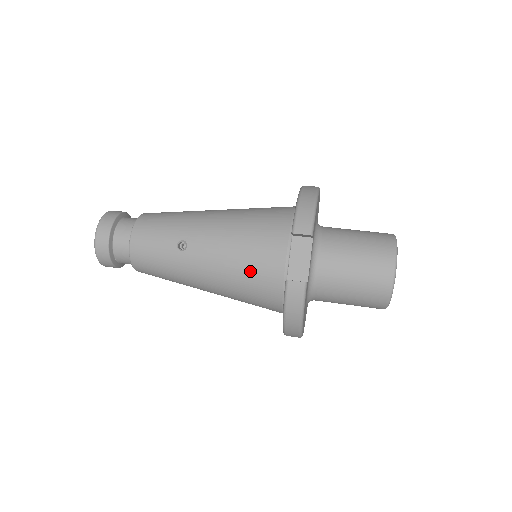
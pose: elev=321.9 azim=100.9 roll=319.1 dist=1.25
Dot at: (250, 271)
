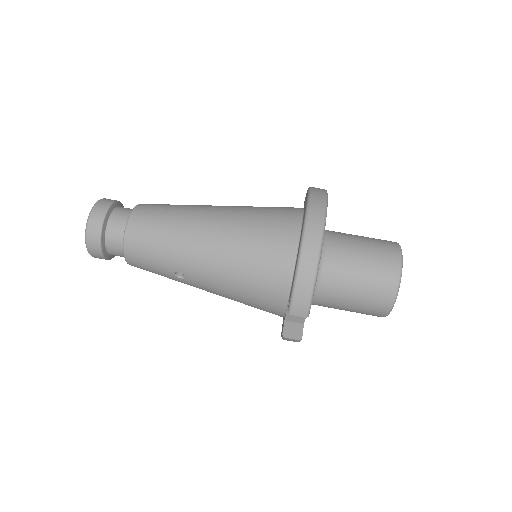
Dot at: (250, 305)
